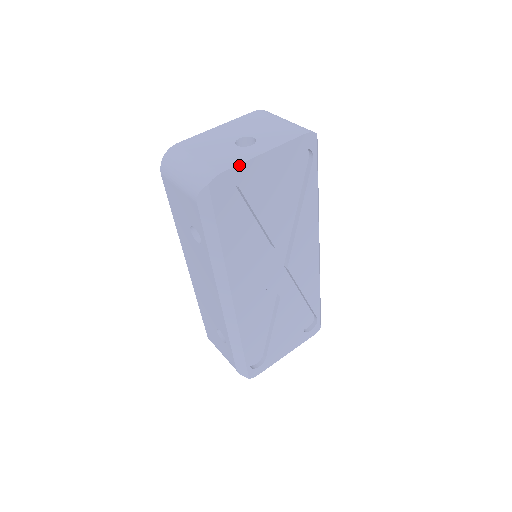
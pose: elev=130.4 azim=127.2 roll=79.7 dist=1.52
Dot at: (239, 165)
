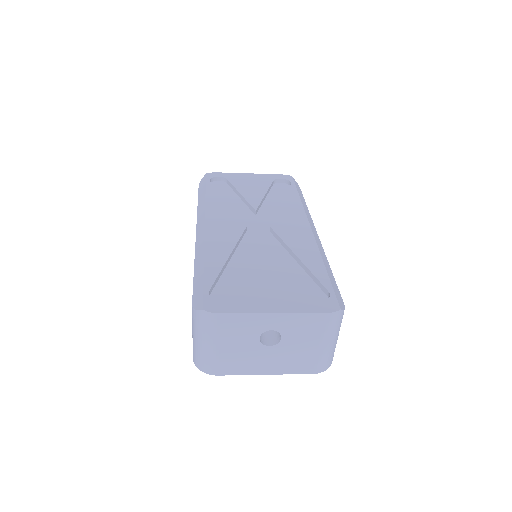
Dot at: (229, 173)
